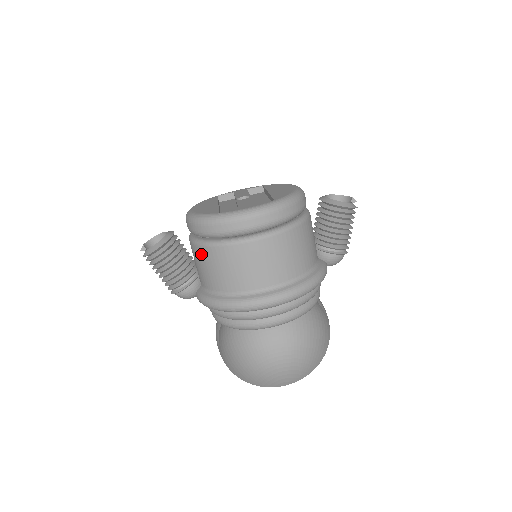
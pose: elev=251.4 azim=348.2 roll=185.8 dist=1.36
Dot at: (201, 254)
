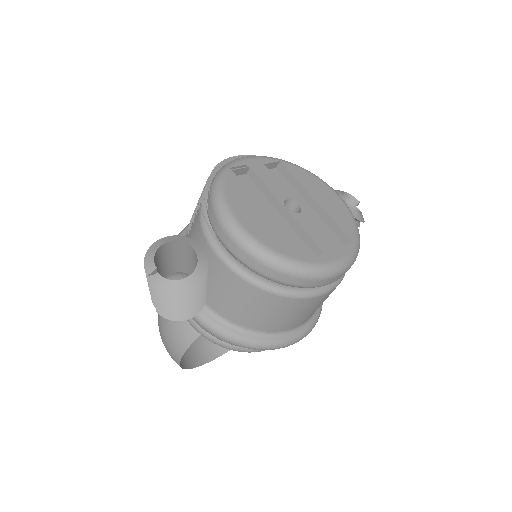
Dot at: (251, 294)
